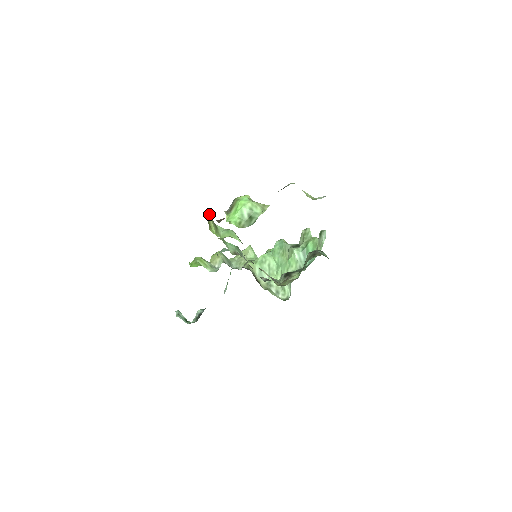
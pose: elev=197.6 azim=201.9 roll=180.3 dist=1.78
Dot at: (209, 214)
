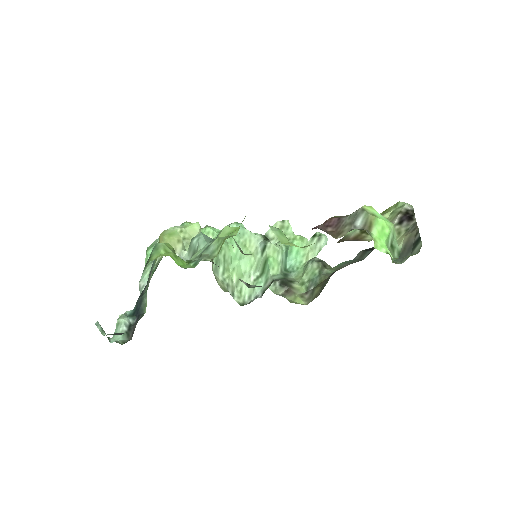
Dot at: occluded
